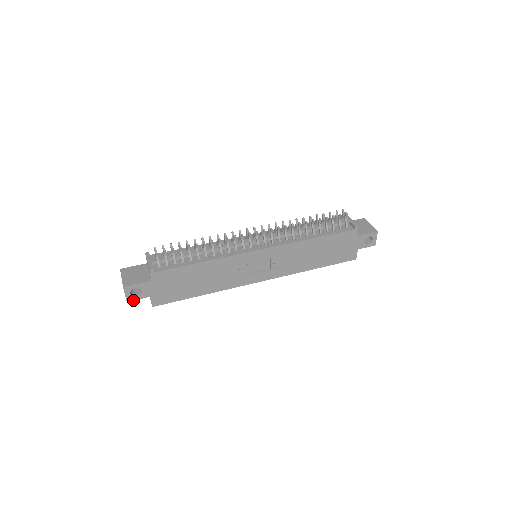
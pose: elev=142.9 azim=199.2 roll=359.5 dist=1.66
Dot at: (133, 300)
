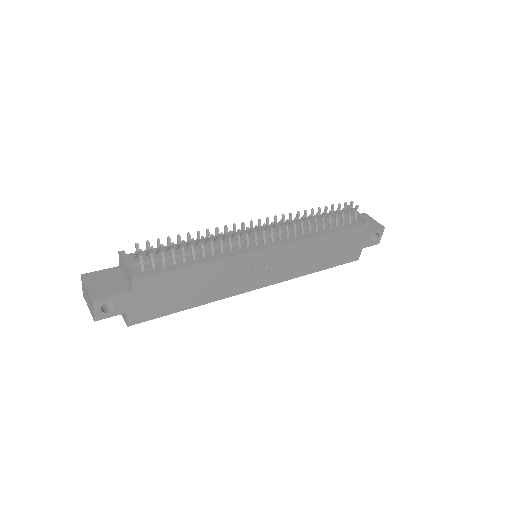
Dot at: (103, 318)
